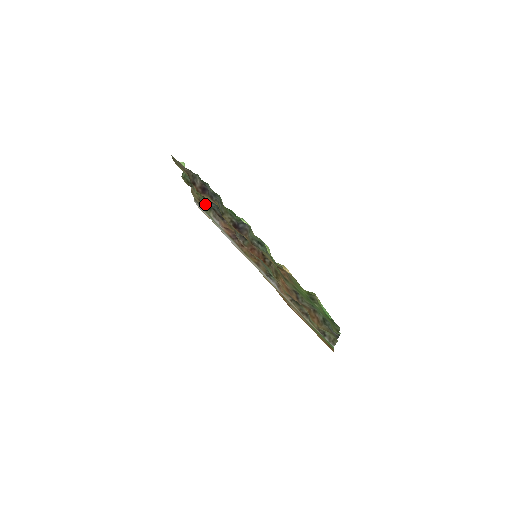
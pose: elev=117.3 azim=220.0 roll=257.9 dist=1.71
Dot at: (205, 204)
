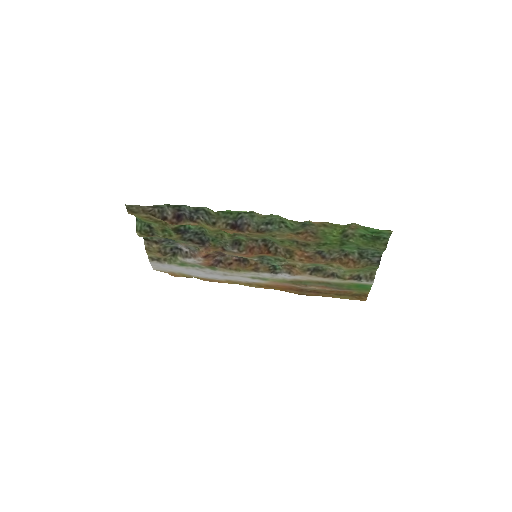
Dot at: (167, 253)
